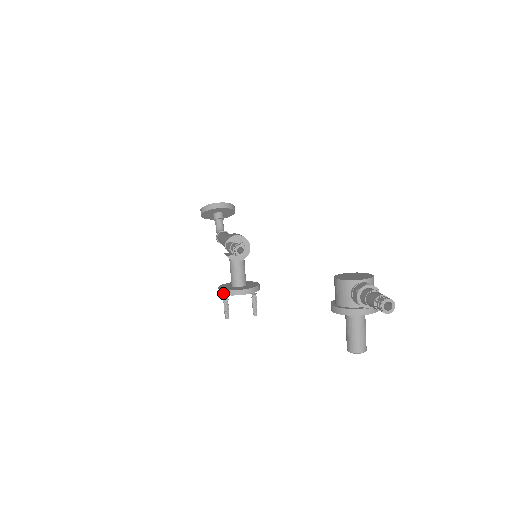
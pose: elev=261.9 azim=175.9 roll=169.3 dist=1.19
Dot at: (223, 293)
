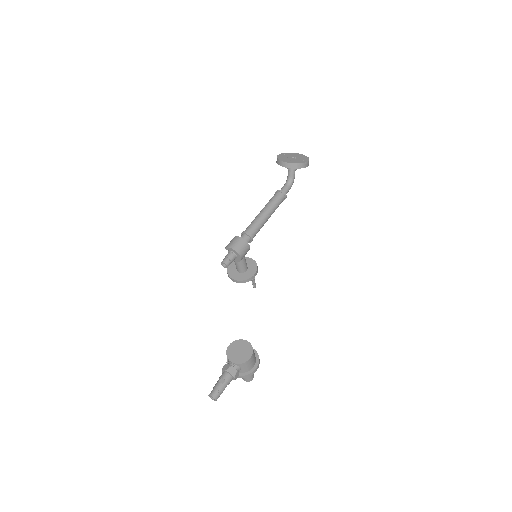
Dot at: (227, 271)
